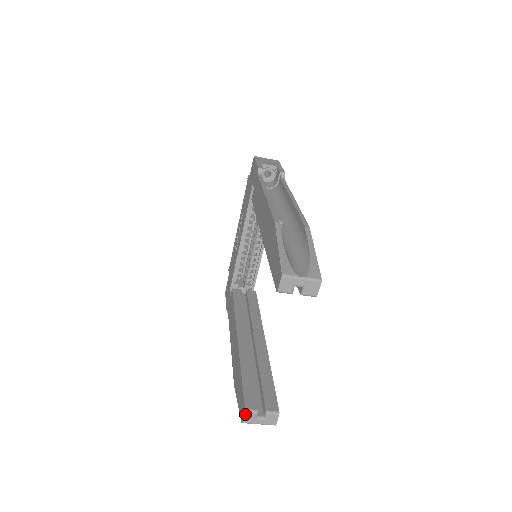
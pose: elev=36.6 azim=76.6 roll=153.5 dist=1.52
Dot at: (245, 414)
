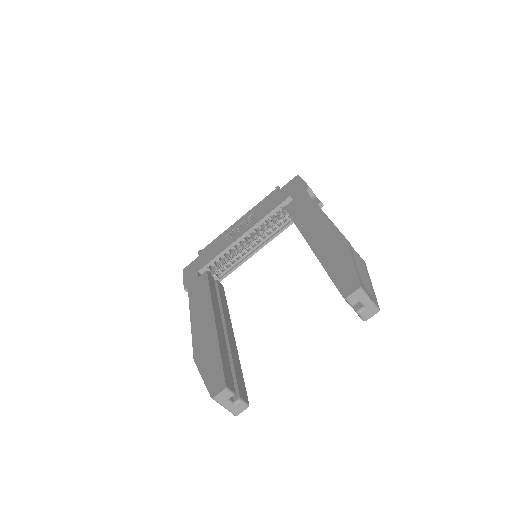
Dot at: (223, 391)
